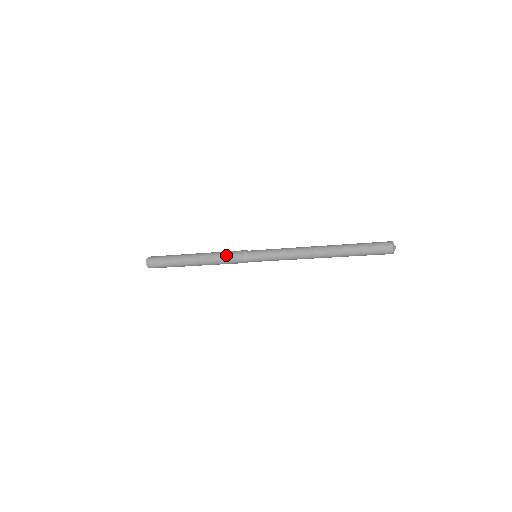
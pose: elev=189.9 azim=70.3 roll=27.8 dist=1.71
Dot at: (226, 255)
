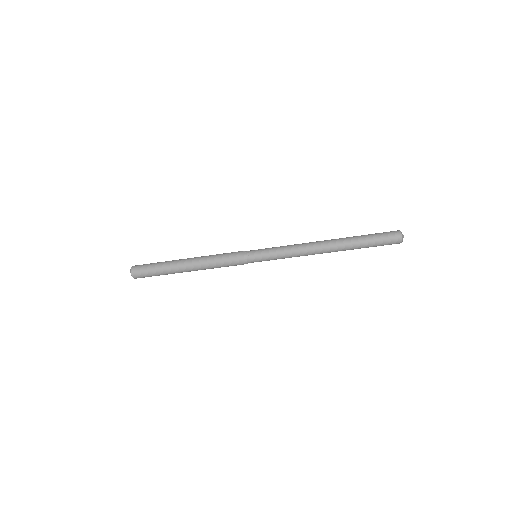
Dot at: (224, 253)
